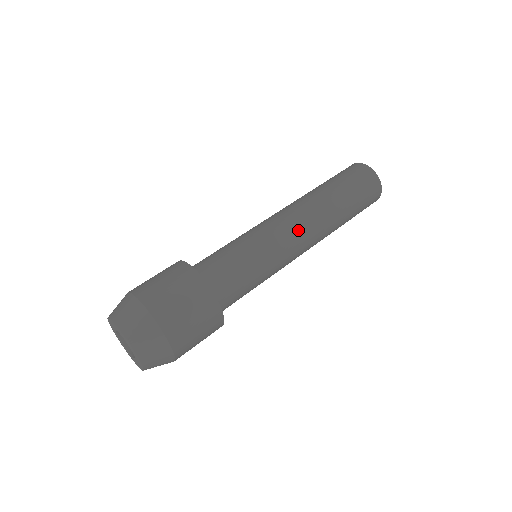
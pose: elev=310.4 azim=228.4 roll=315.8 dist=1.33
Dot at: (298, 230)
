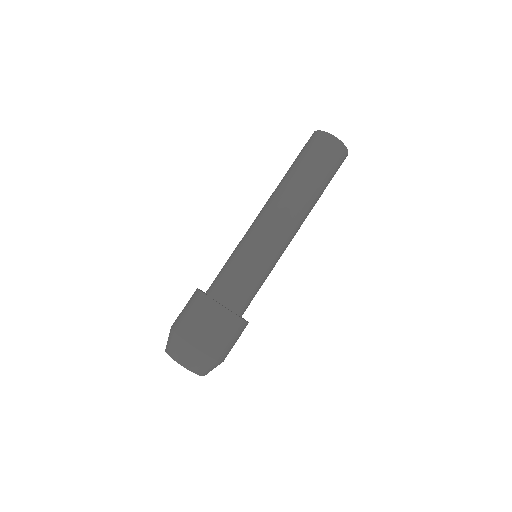
Dot at: (274, 222)
